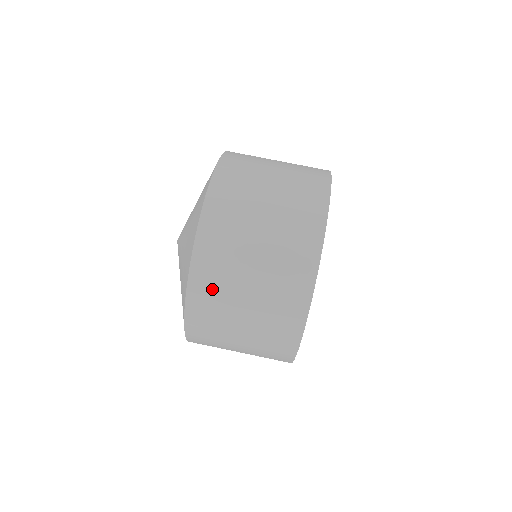
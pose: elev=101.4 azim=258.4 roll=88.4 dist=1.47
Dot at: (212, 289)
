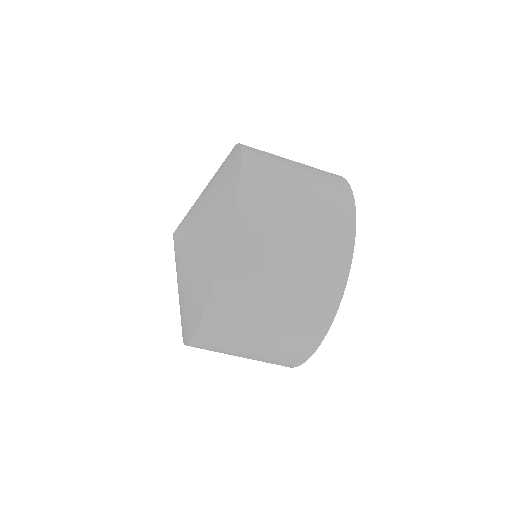
Dot at: (219, 340)
